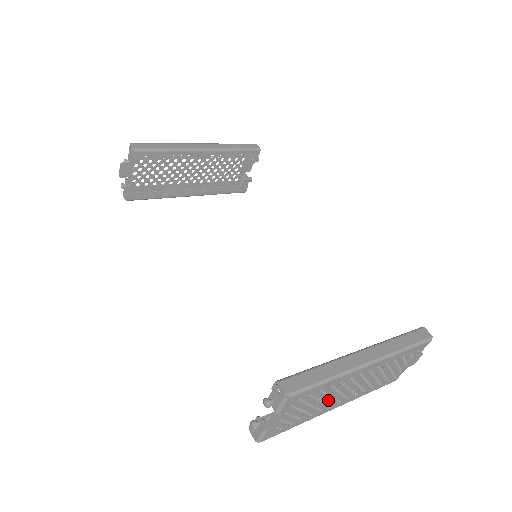
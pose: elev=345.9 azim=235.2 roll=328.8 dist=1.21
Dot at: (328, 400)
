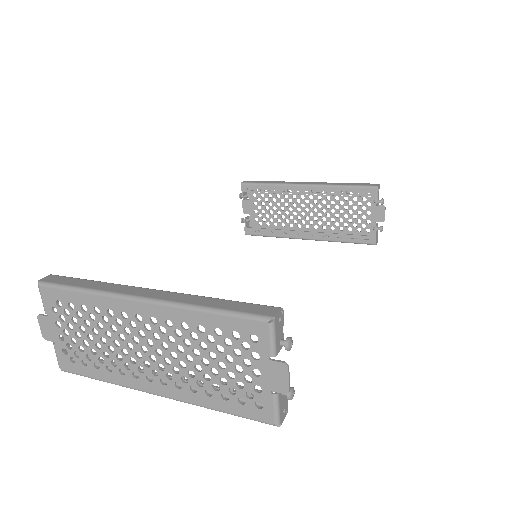
Dot at: (118, 350)
